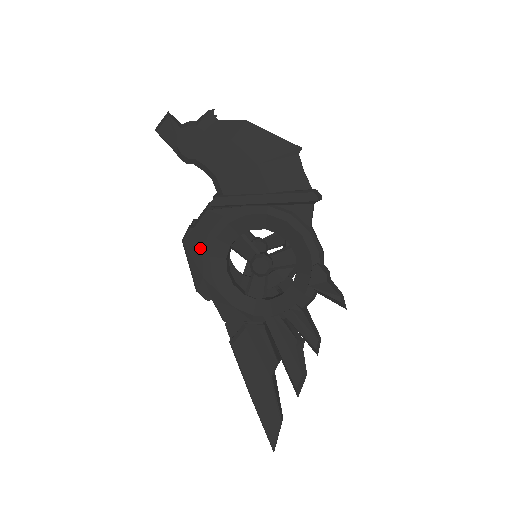
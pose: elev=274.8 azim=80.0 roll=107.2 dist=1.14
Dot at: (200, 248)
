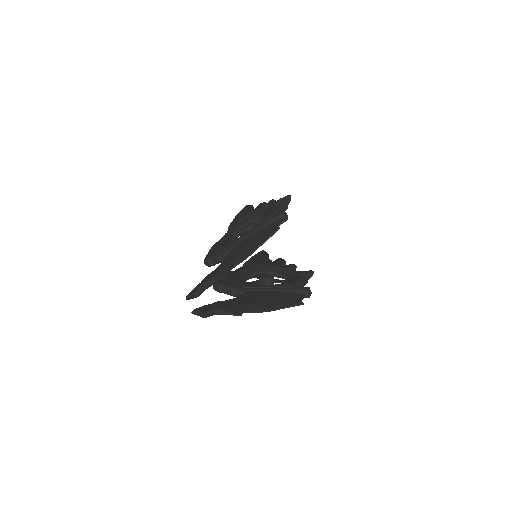
Dot at: occluded
